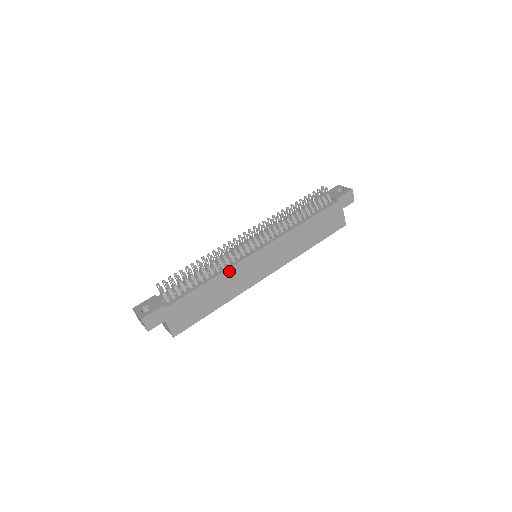
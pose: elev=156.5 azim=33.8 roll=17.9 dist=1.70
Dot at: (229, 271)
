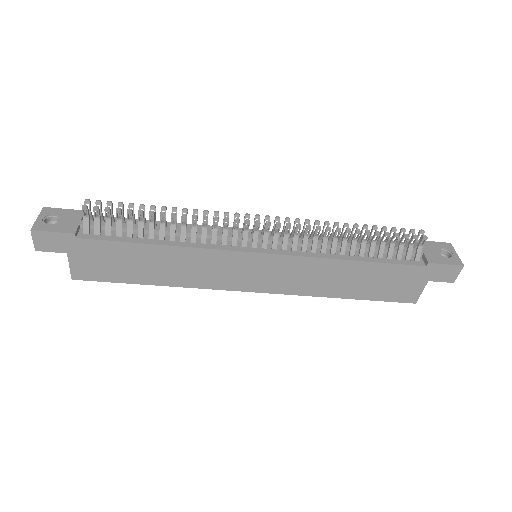
Dot at: (197, 251)
